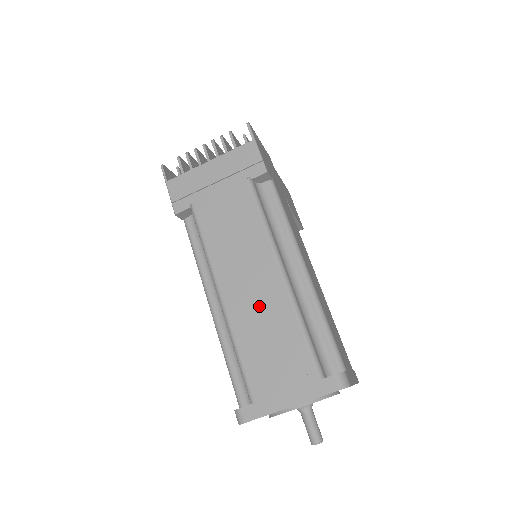
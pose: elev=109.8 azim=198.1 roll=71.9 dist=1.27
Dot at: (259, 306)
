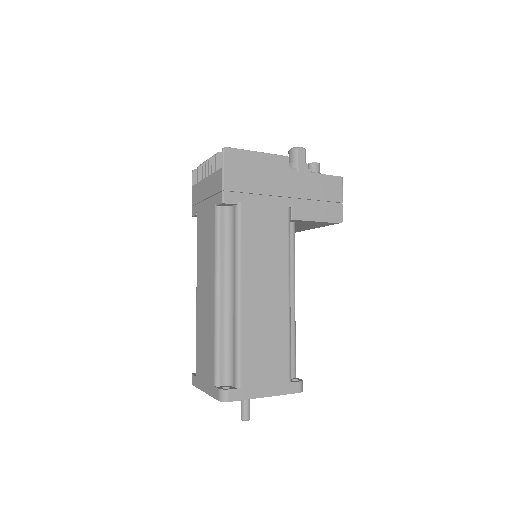
Dot at: (205, 313)
